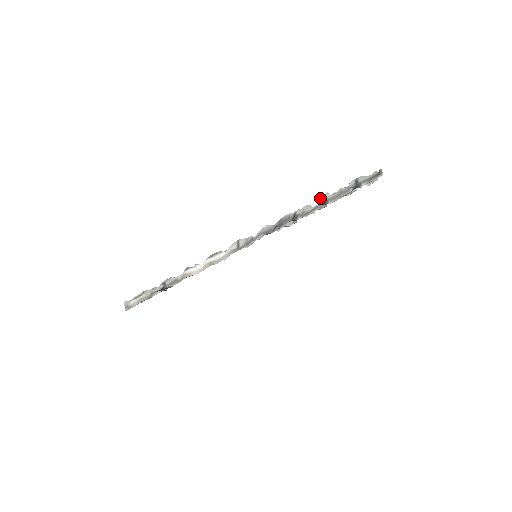
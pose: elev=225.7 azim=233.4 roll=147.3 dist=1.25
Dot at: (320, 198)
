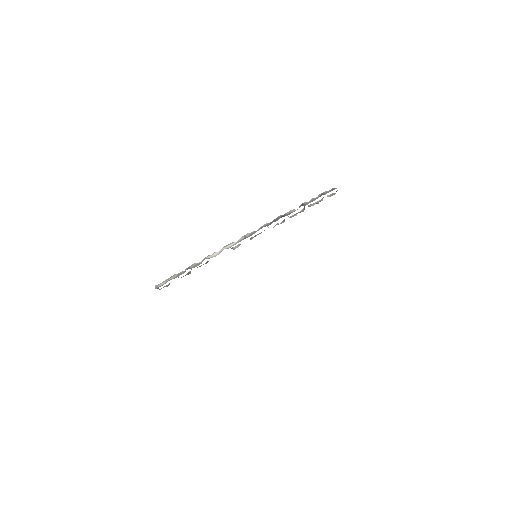
Dot at: (300, 205)
